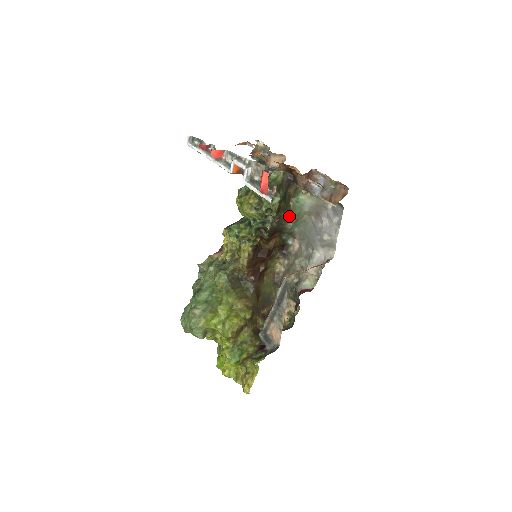
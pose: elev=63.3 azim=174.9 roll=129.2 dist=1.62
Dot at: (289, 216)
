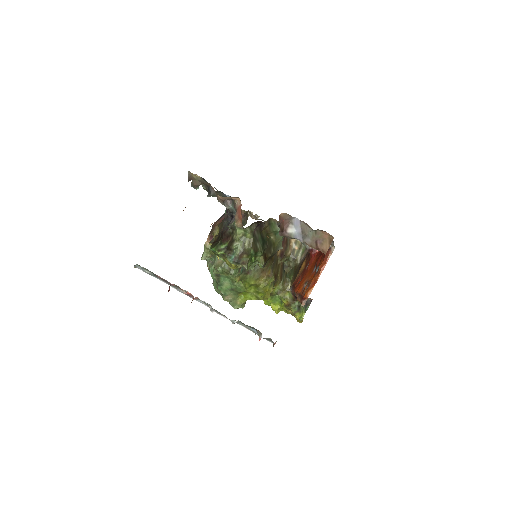
Dot at: (276, 248)
